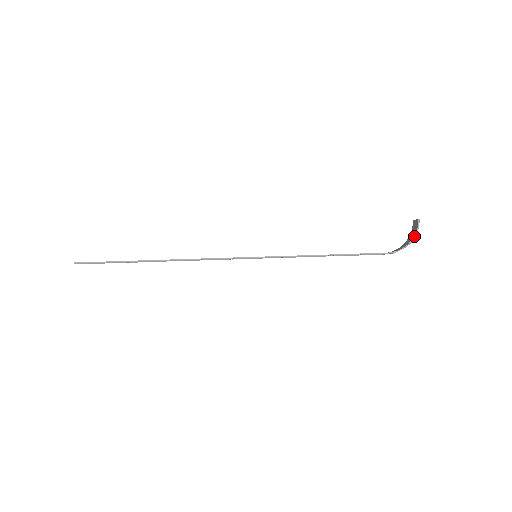
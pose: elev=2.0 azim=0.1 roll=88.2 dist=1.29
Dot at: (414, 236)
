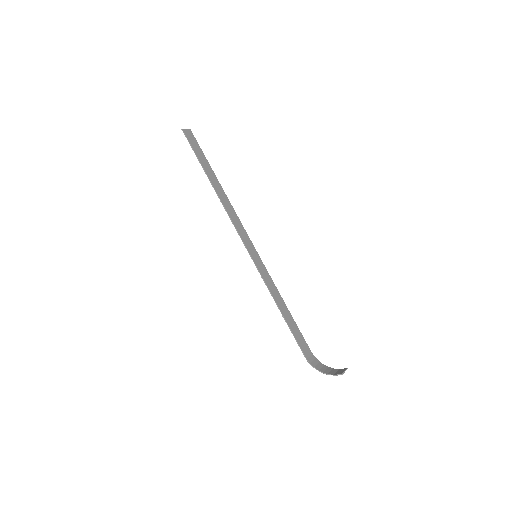
Dot at: (327, 374)
